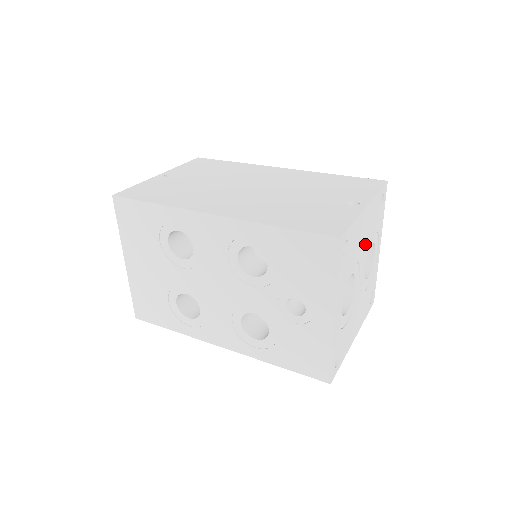
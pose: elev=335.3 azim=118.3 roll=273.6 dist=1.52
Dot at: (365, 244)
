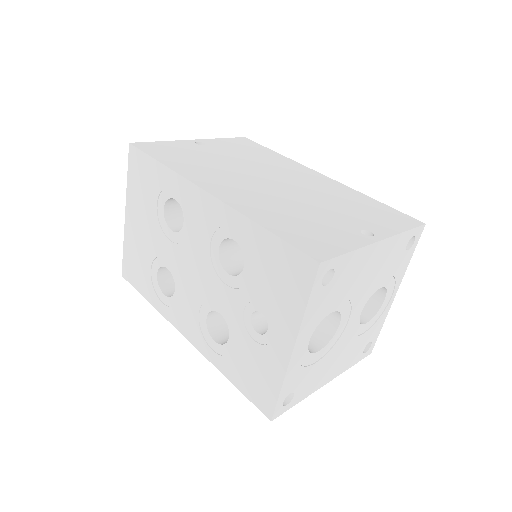
Dot at: (368, 284)
